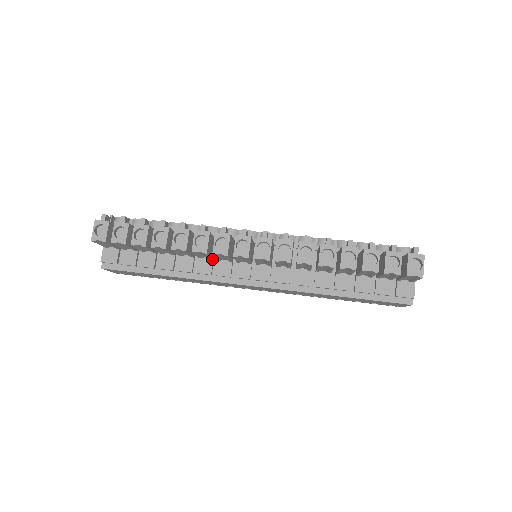
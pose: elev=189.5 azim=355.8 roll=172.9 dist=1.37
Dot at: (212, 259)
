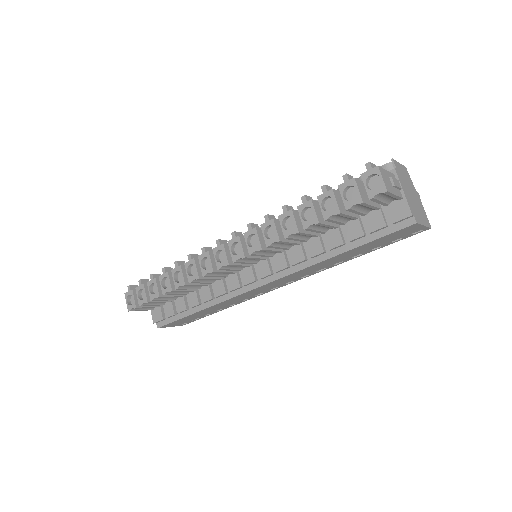
Dot at: (221, 279)
